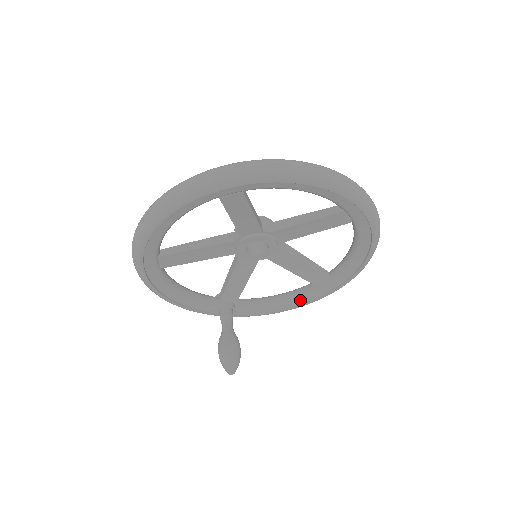
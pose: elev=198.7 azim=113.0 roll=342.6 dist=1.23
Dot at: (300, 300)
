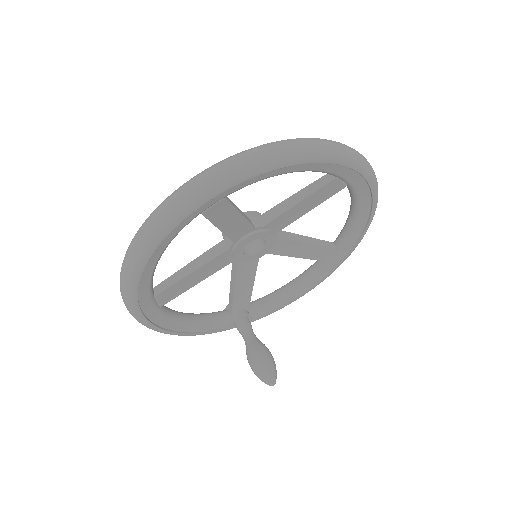
Dot at: (312, 281)
